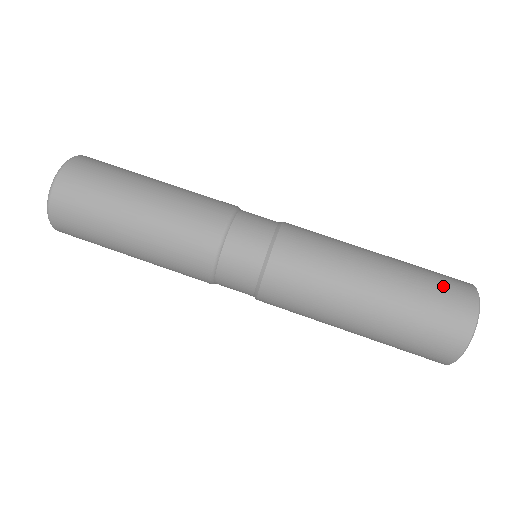
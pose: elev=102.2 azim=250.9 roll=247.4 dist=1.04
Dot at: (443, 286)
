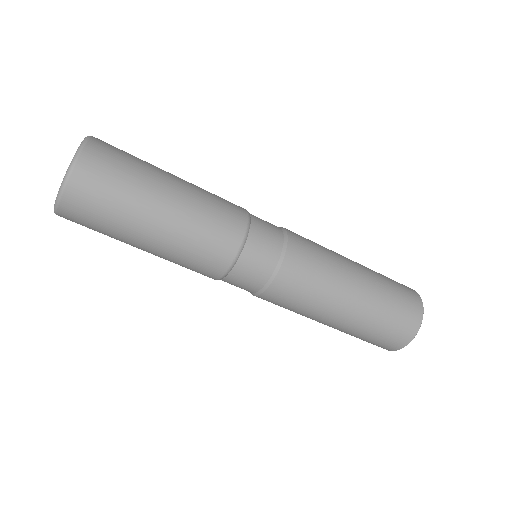
Dot at: (402, 294)
